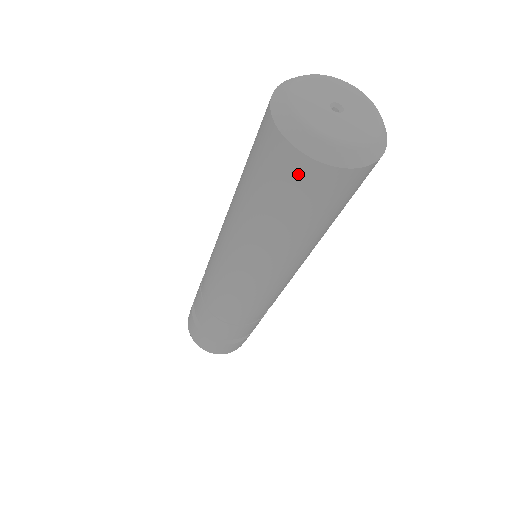
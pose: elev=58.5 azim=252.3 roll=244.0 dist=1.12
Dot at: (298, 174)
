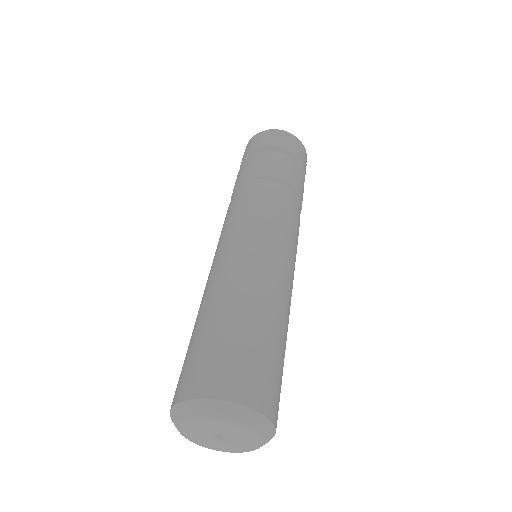
Dot at: occluded
